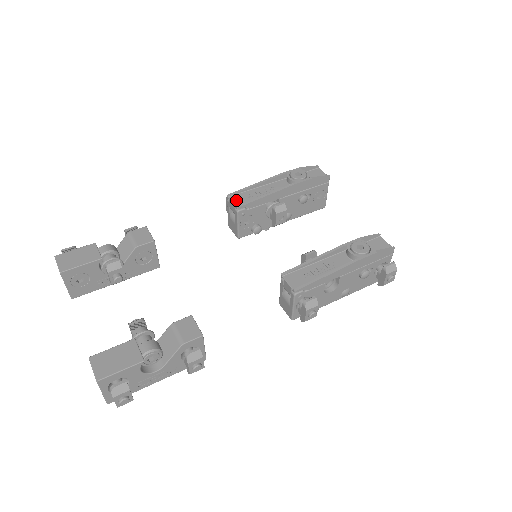
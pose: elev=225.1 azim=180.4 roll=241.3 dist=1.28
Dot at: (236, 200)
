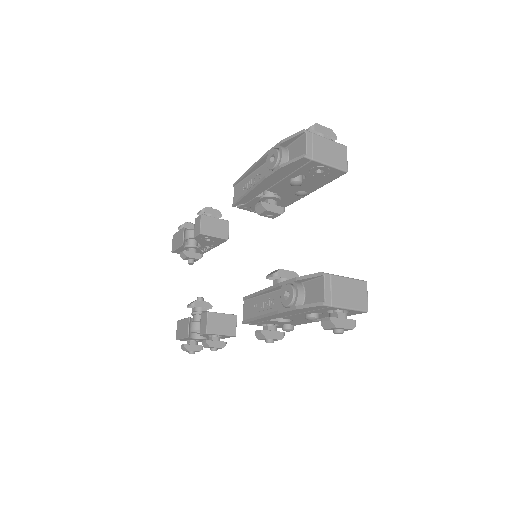
Dot at: (236, 193)
